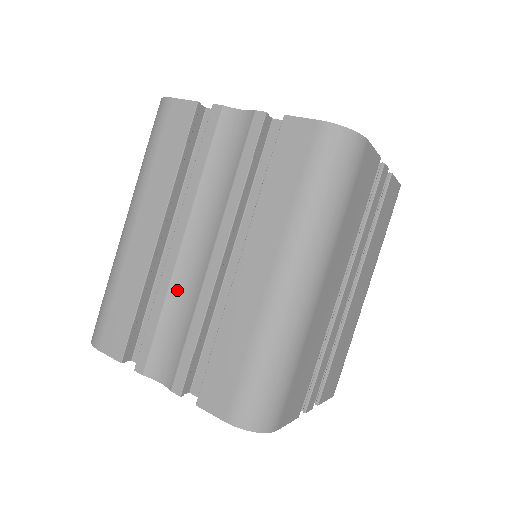
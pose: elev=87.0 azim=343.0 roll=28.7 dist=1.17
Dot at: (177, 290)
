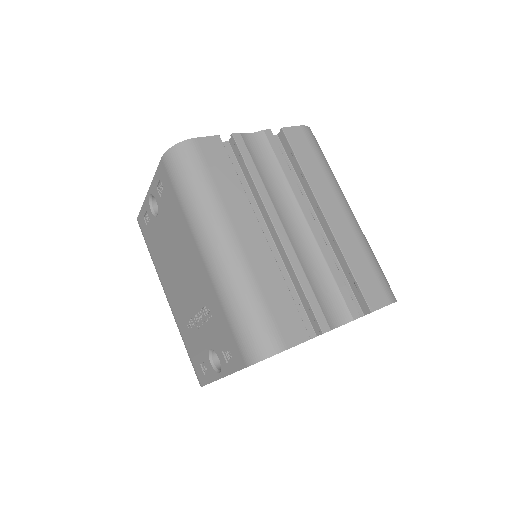
Dot at: (303, 259)
